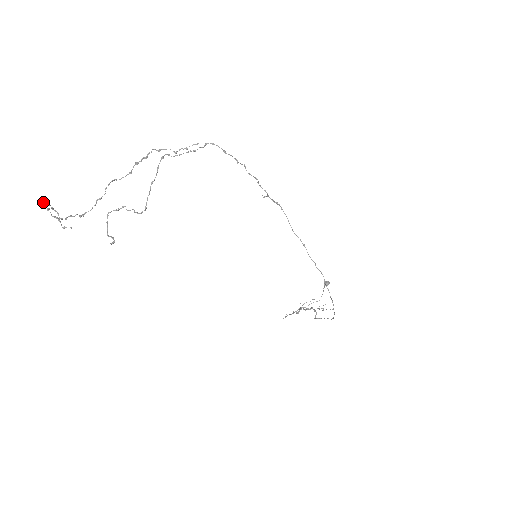
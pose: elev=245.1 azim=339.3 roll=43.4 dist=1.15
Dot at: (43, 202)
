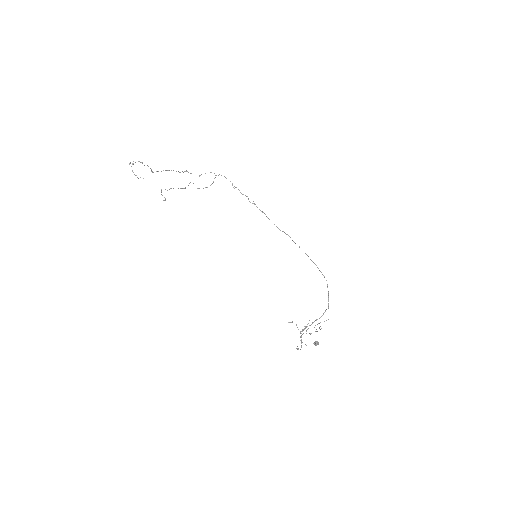
Dot at: (129, 163)
